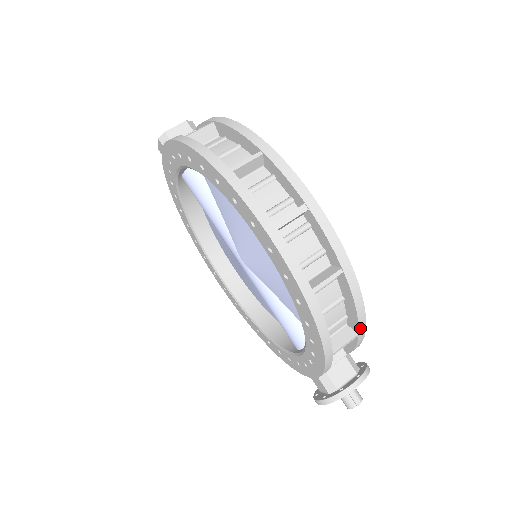
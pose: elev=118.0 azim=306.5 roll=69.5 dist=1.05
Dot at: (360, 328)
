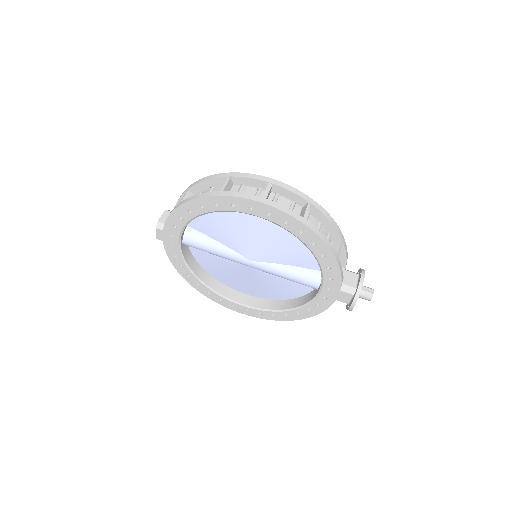
Dot at: (340, 235)
